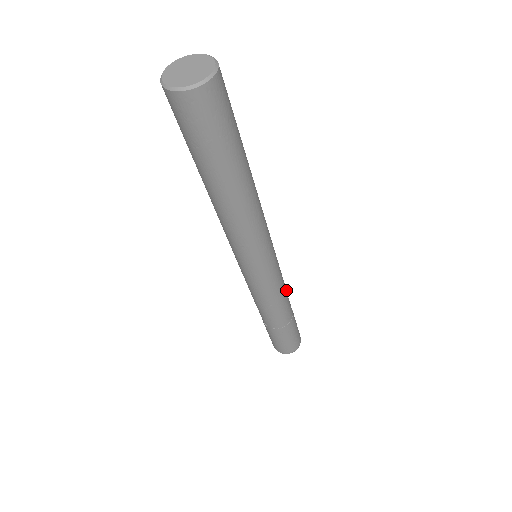
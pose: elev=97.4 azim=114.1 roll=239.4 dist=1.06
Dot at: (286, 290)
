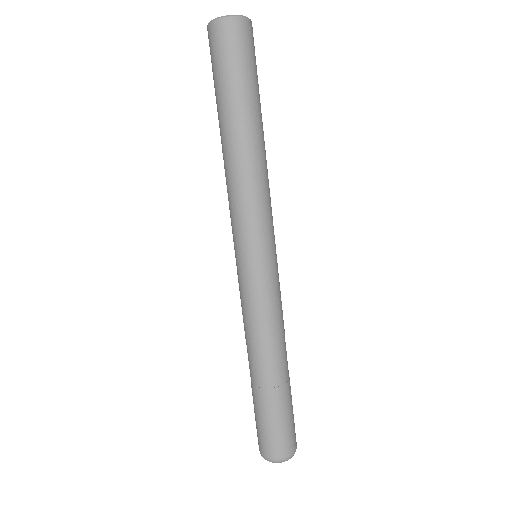
Dot at: (284, 329)
